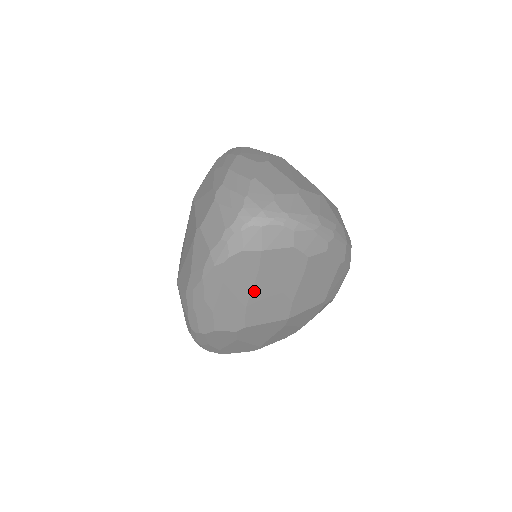
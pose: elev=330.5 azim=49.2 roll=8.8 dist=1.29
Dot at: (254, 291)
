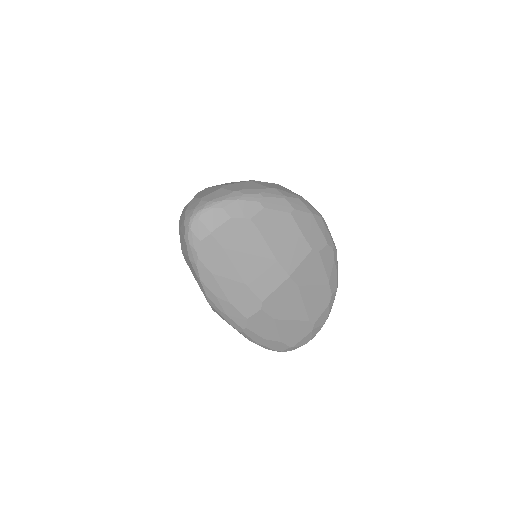
Dot at: (237, 267)
